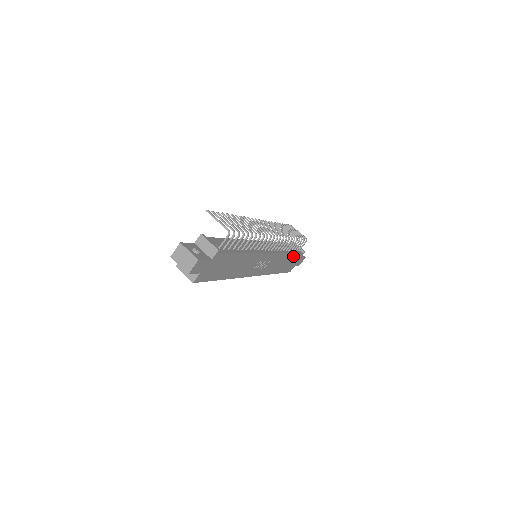
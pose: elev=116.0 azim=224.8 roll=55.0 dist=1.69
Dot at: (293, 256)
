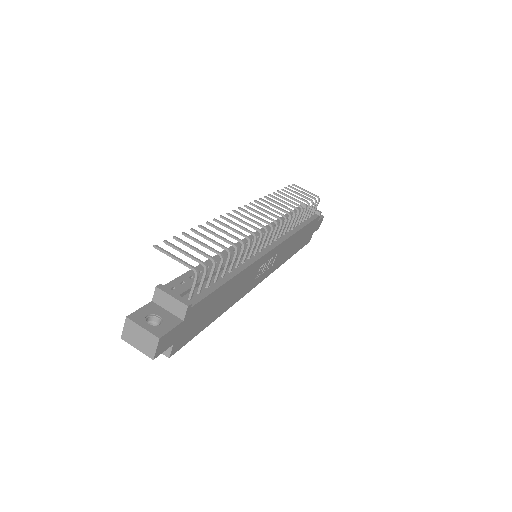
Dot at: (307, 227)
